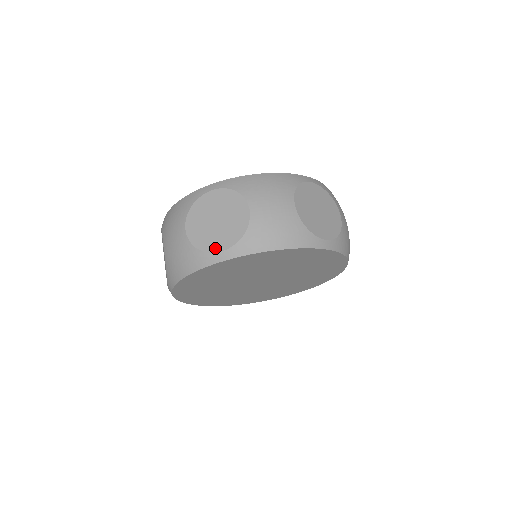
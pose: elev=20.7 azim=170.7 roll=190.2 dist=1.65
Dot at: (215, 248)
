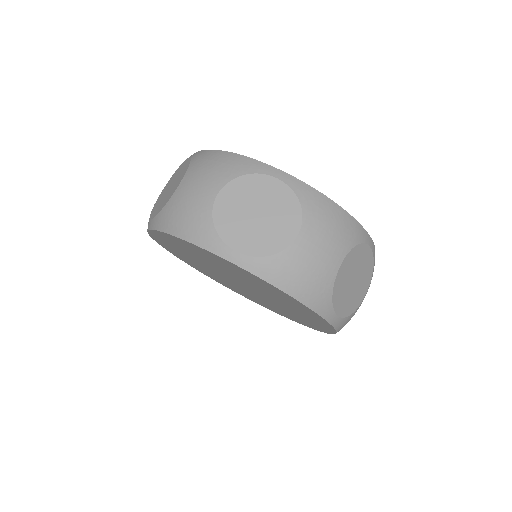
Dot at: (232, 242)
